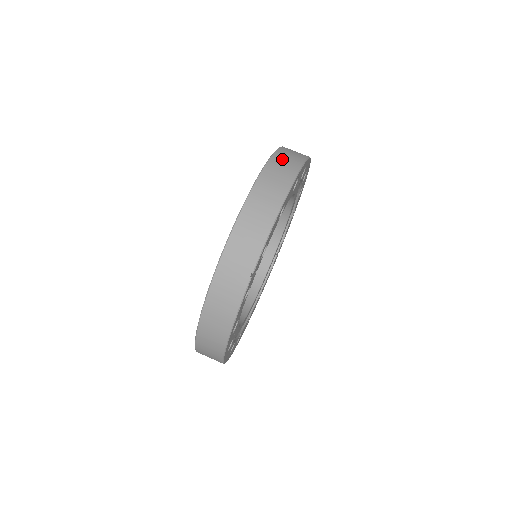
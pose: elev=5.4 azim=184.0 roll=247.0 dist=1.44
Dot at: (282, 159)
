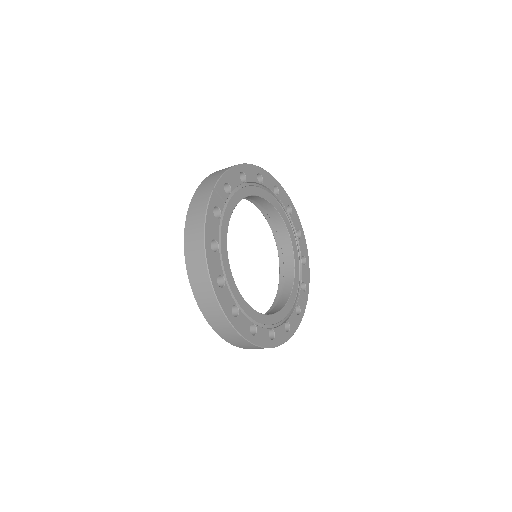
Dot at: occluded
